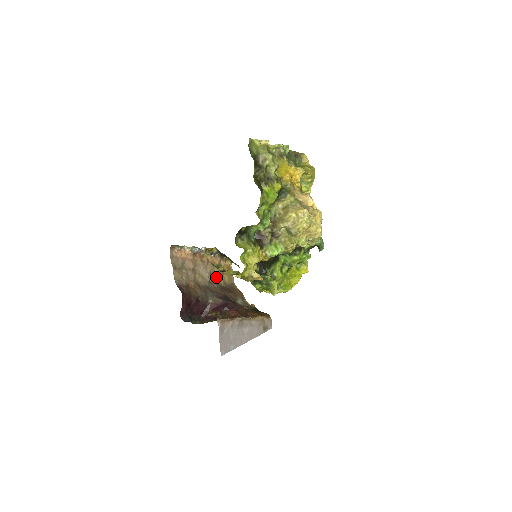
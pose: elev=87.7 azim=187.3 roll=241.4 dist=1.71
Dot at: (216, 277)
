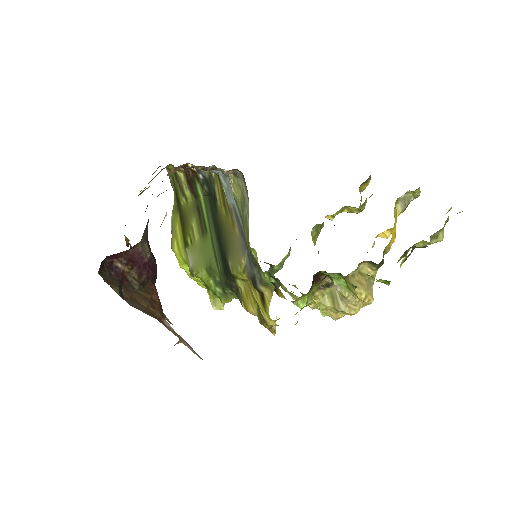
Dot at: occluded
